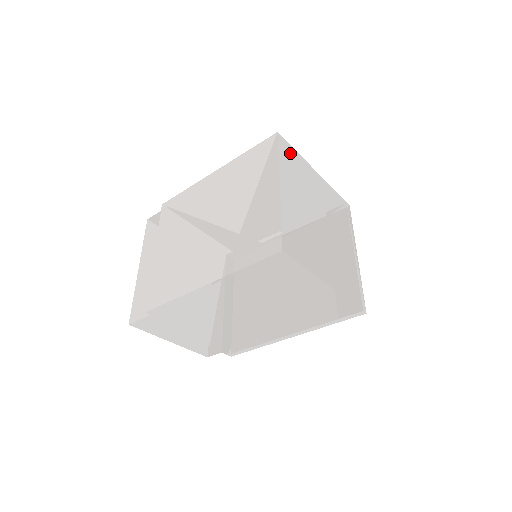
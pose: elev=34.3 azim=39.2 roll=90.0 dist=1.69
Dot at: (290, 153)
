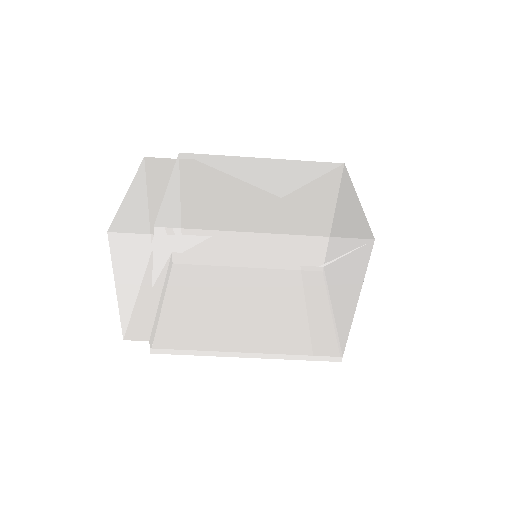
Dot at: occluded
